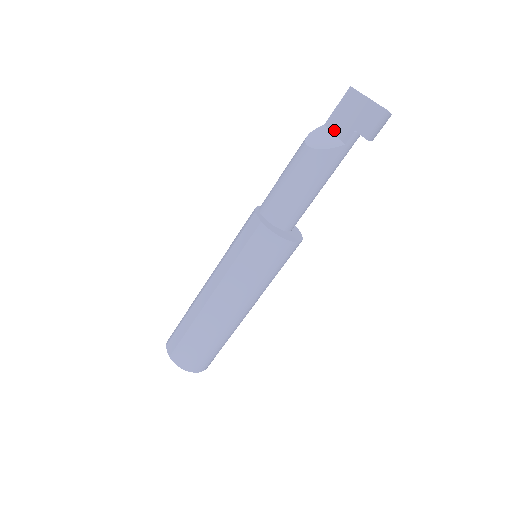
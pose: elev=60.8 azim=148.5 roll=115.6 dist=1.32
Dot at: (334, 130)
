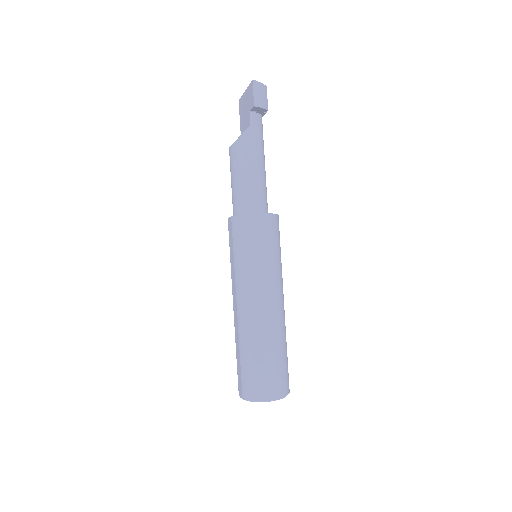
Dot at: (244, 129)
